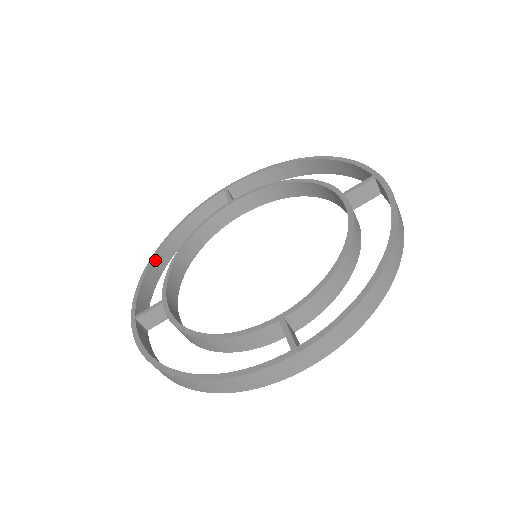
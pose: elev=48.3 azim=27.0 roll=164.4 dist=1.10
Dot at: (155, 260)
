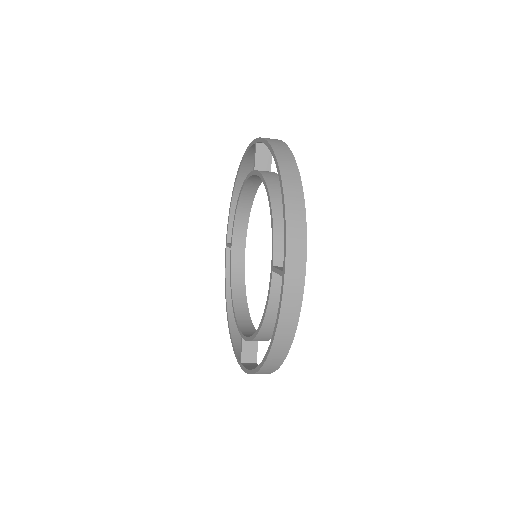
Dot at: (236, 190)
